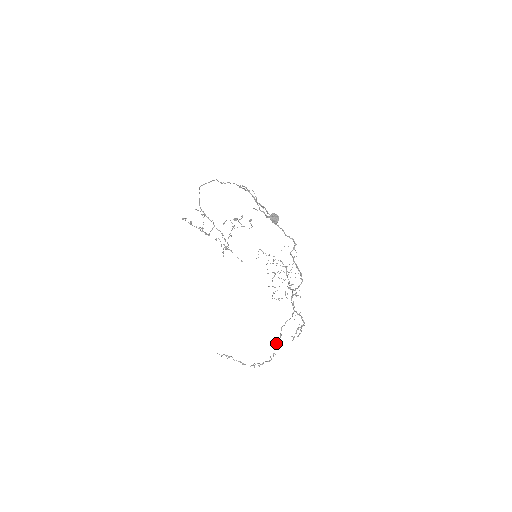
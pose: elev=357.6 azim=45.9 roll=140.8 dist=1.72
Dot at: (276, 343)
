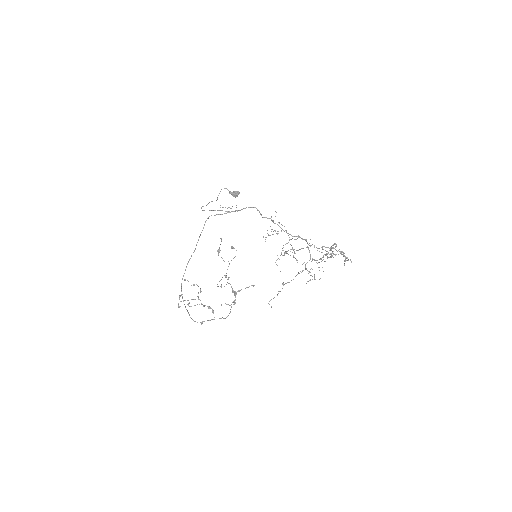
Dot at: occluded
